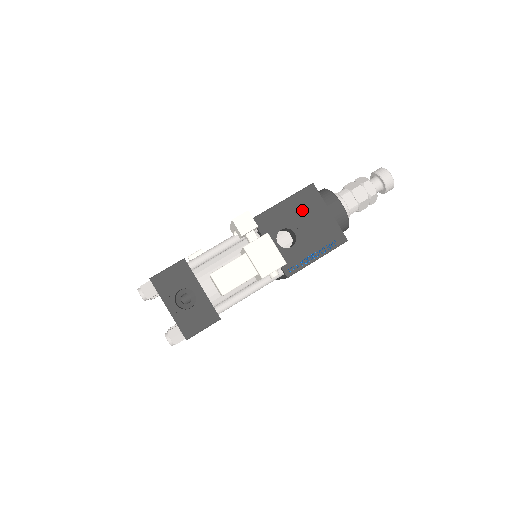
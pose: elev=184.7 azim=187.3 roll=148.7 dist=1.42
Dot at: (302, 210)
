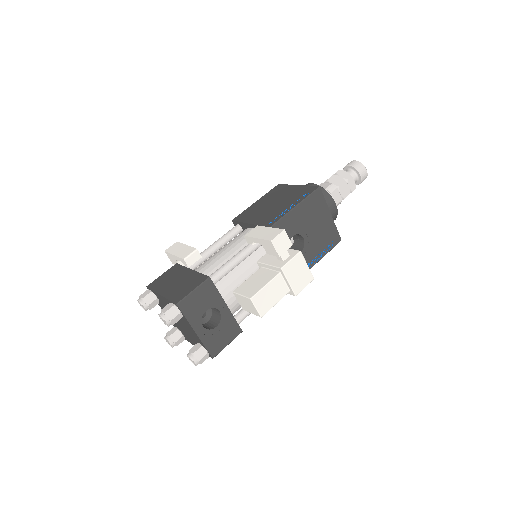
Dot at: (310, 215)
